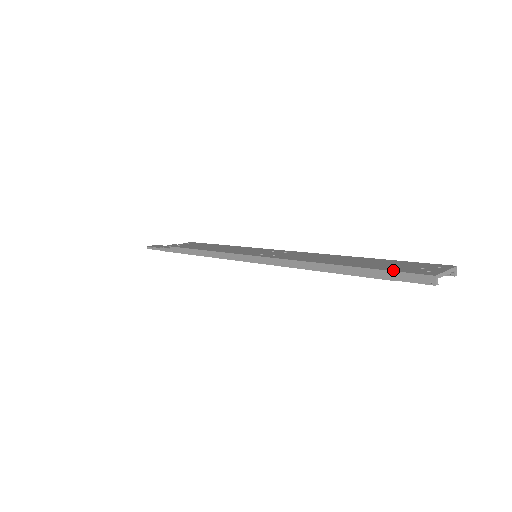
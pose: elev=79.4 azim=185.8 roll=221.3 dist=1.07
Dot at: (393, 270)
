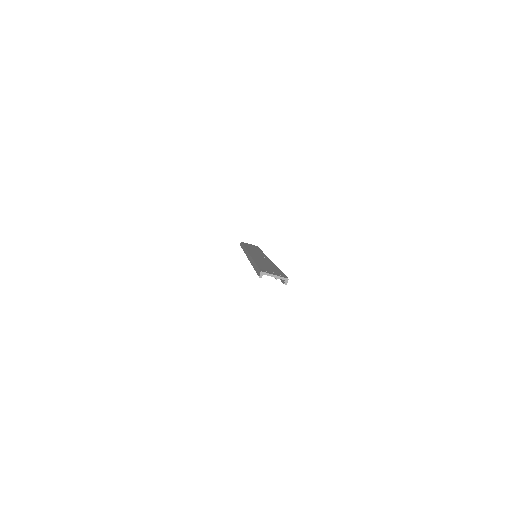
Dot at: (259, 267)
